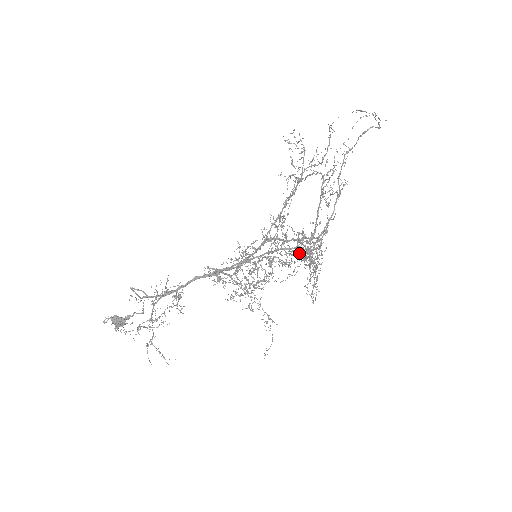
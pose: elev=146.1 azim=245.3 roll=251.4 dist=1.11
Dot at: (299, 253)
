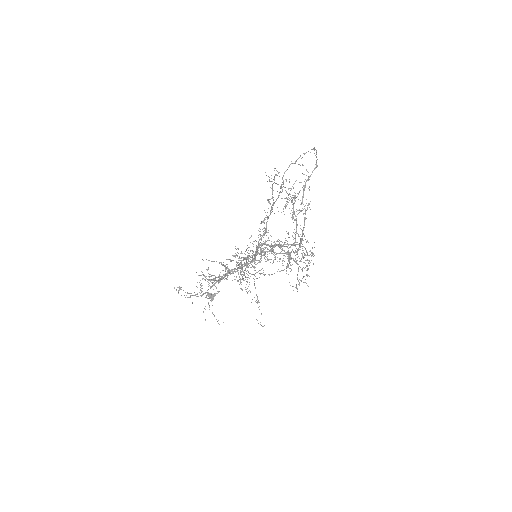
Dot at: occluded
